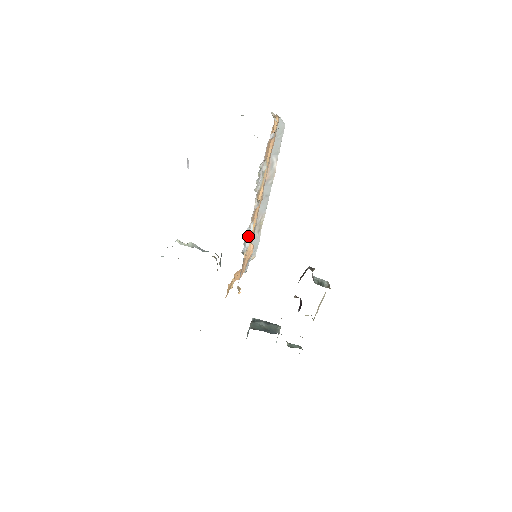
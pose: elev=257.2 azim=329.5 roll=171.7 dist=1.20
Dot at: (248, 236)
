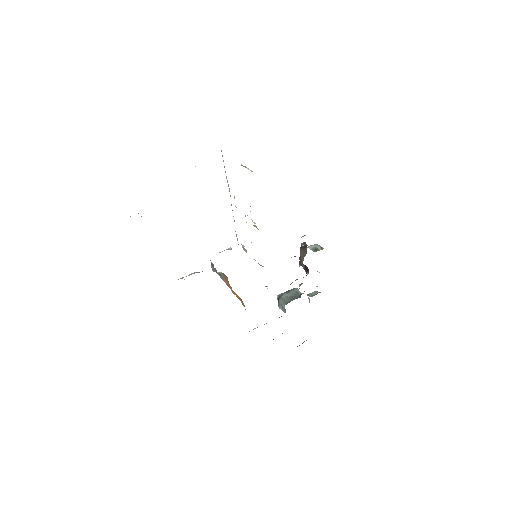
Dot at: occluded
